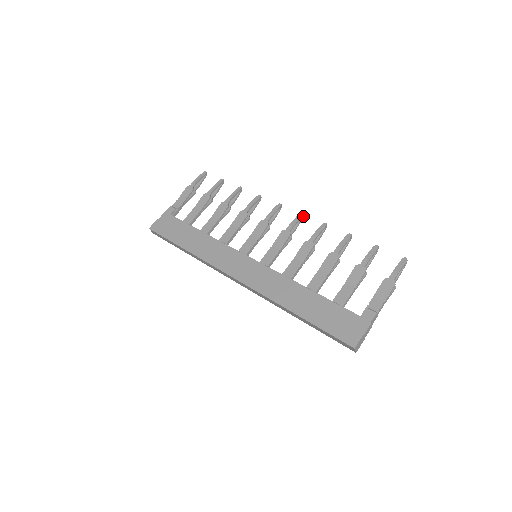
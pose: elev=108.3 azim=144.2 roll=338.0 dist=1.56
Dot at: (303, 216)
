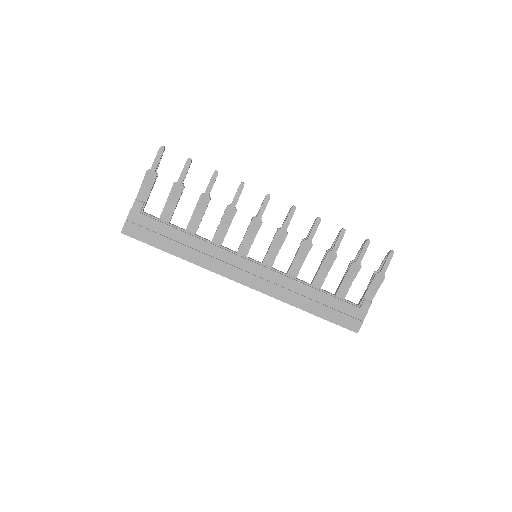
Dot at: (295, 208)
